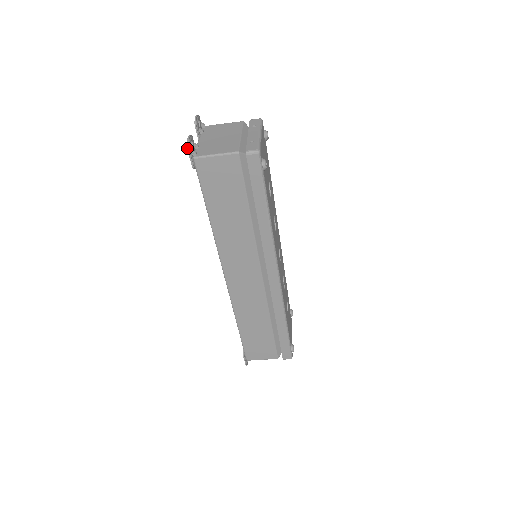
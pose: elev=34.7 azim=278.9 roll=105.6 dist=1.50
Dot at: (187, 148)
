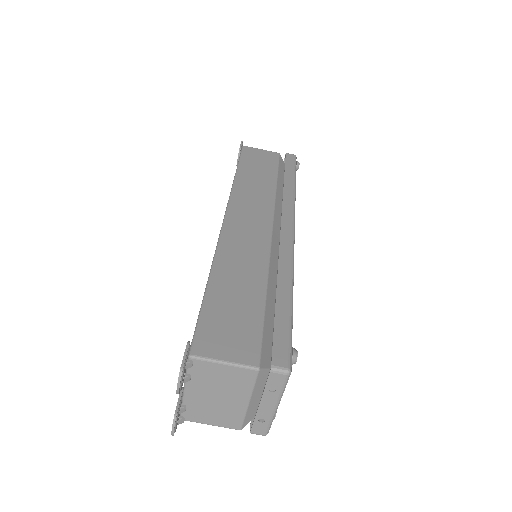
Dot at: (241, 141)
